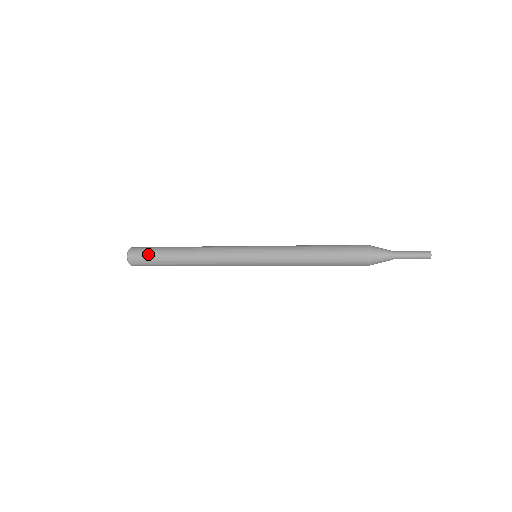
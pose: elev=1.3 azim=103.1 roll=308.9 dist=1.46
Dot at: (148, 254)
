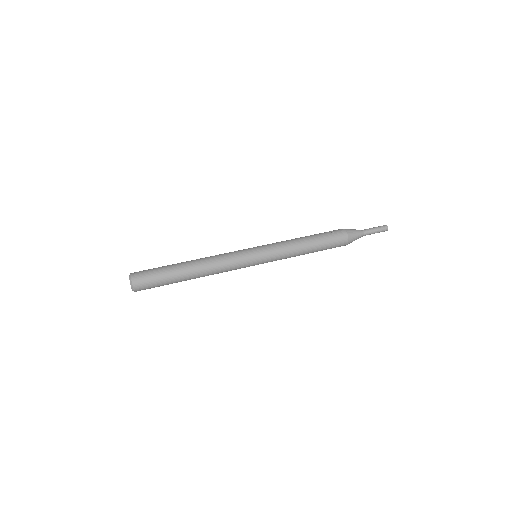
Dot at: occluded
